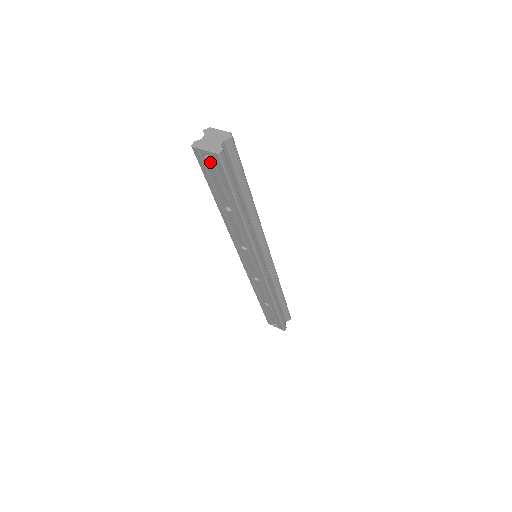
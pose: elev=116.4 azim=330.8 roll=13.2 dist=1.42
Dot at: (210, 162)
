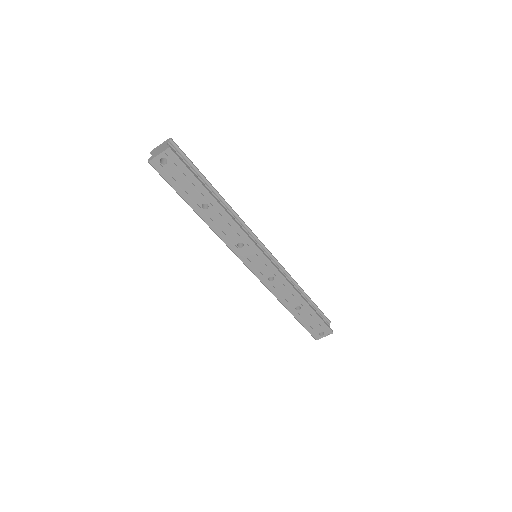
Dot at: (167, 164)
